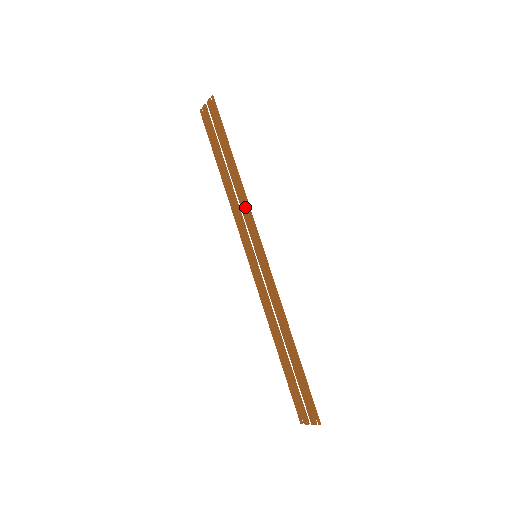
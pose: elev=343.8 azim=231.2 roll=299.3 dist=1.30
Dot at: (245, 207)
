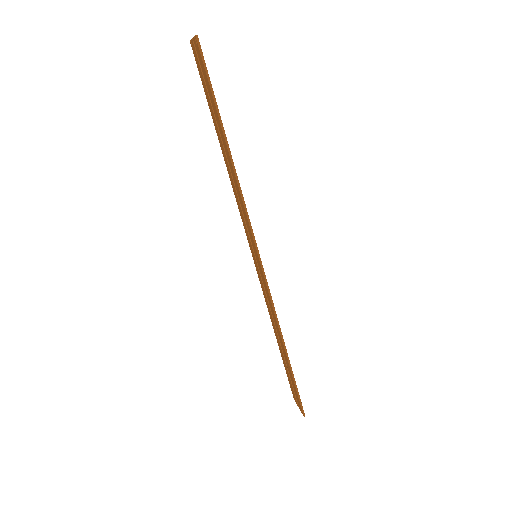
Dot at: (242, 204)
